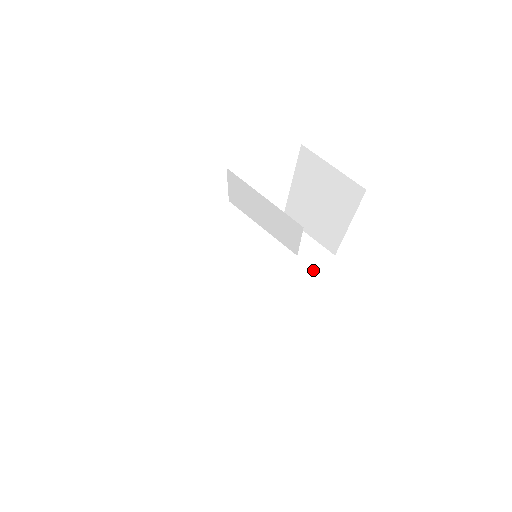
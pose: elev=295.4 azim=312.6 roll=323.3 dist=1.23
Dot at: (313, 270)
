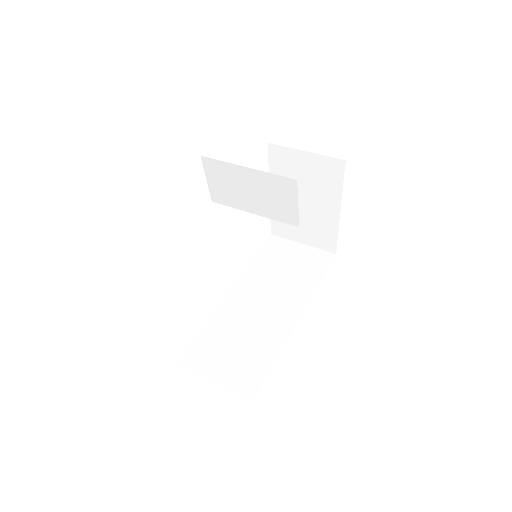
Dot at: (319, 273)
